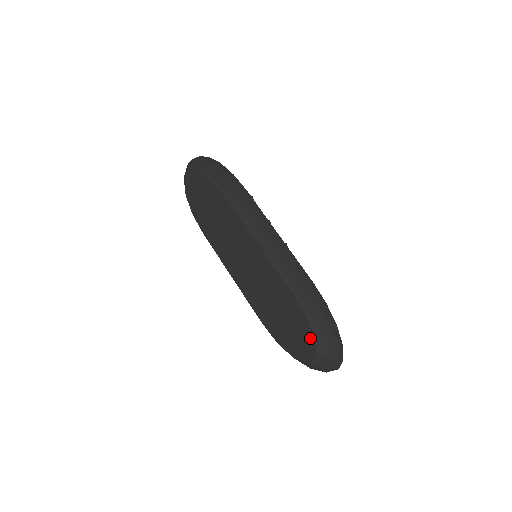
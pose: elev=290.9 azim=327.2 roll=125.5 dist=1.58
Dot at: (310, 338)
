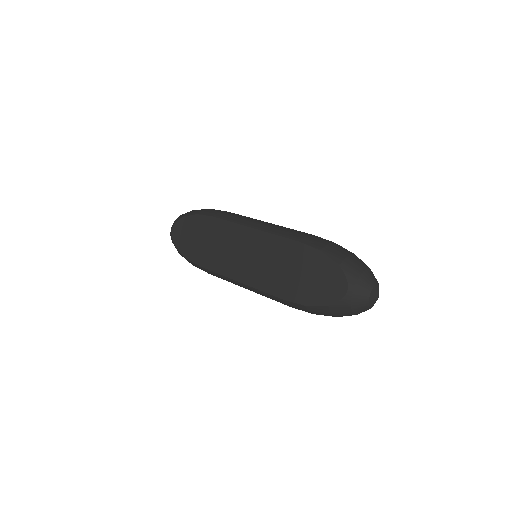
Dot at: (334, 268)
